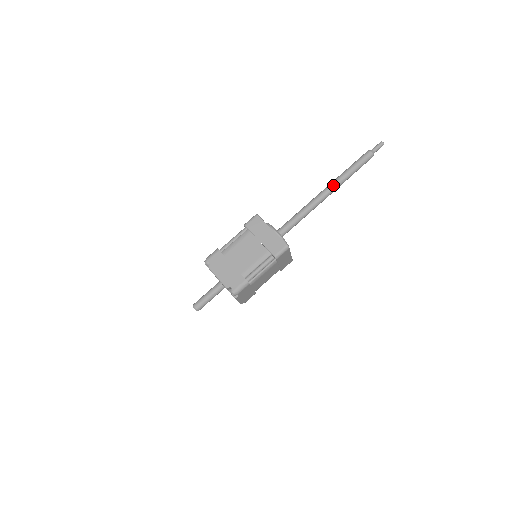
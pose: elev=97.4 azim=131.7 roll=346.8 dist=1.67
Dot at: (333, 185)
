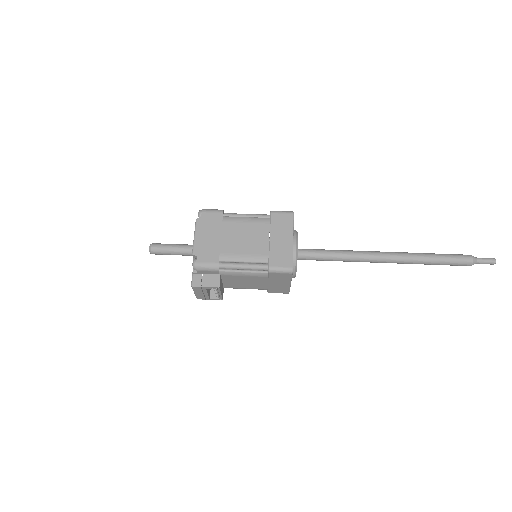
Dot at: (398, 252)
